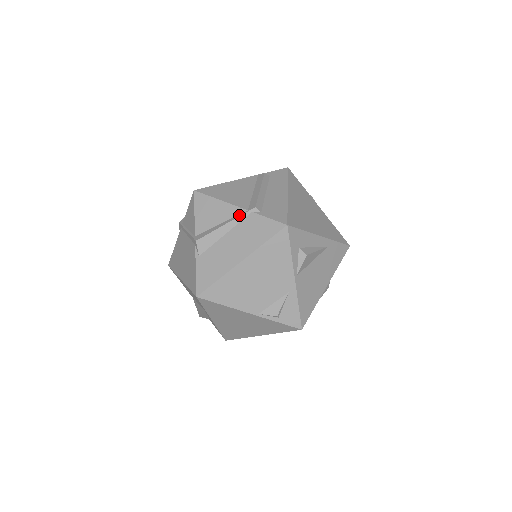
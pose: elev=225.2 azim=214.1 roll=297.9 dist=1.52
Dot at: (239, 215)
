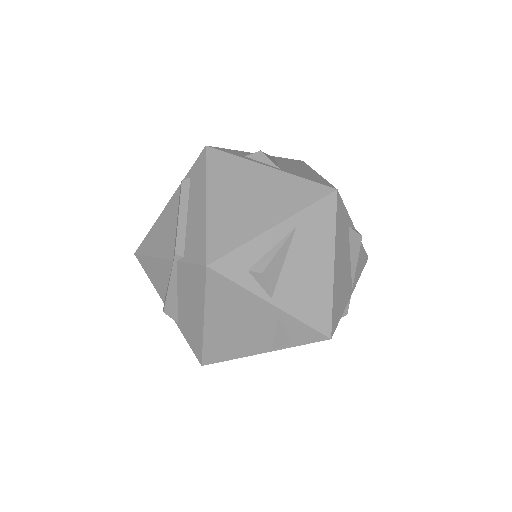
Dot at: (171, 270)
